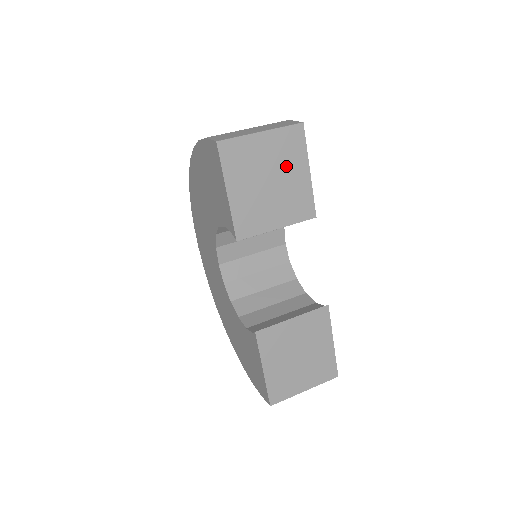
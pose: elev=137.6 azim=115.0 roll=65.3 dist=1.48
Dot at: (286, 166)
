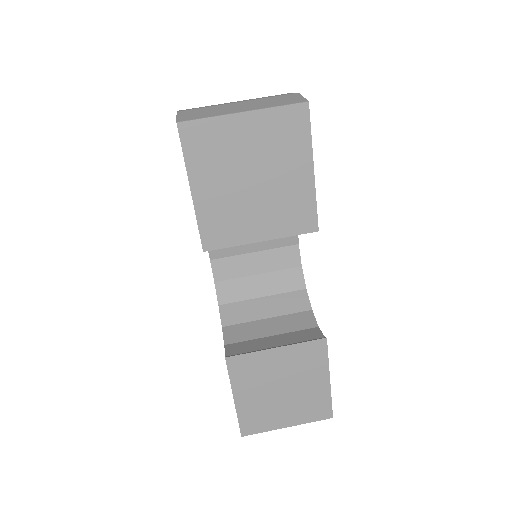
Dot at: (278, 161)
